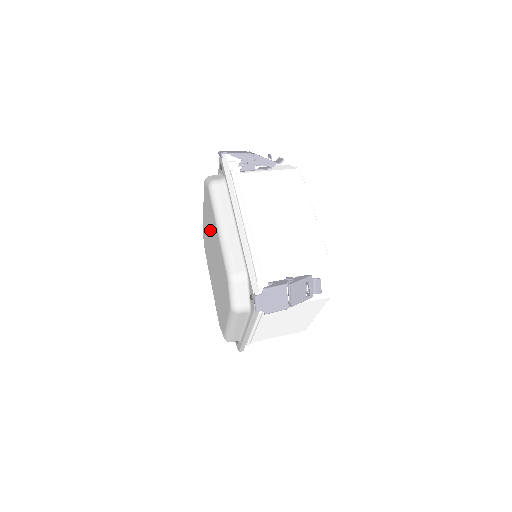
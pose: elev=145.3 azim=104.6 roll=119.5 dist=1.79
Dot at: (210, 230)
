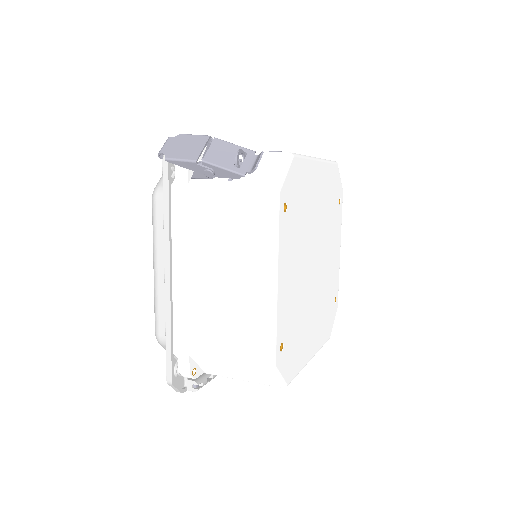
Dot at: occluded
